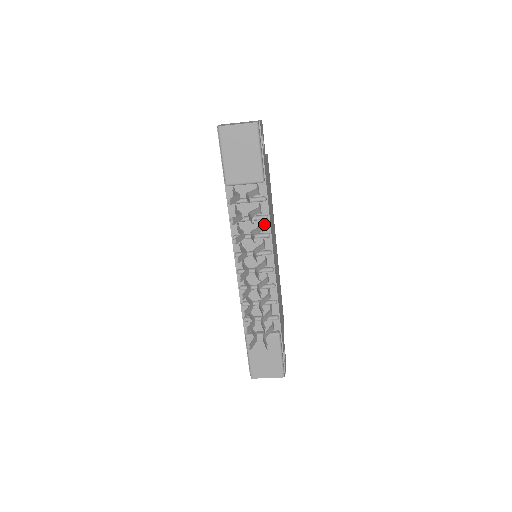
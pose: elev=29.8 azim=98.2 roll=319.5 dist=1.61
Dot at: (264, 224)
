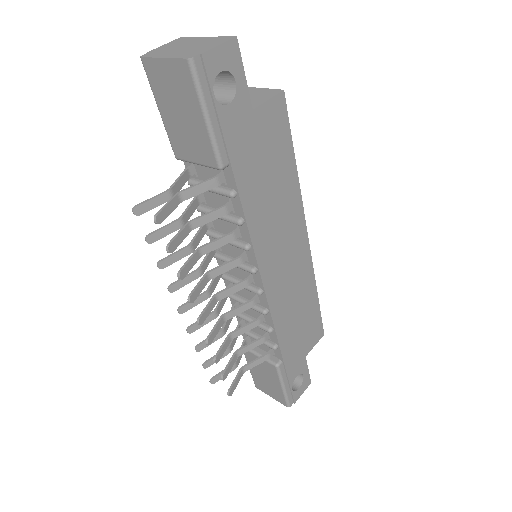
Dot at: (241, 229)
